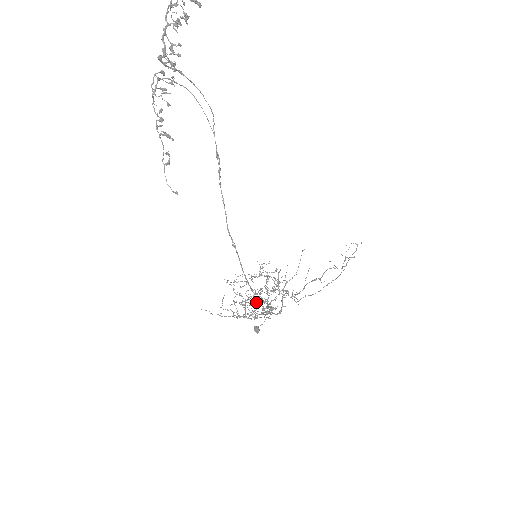
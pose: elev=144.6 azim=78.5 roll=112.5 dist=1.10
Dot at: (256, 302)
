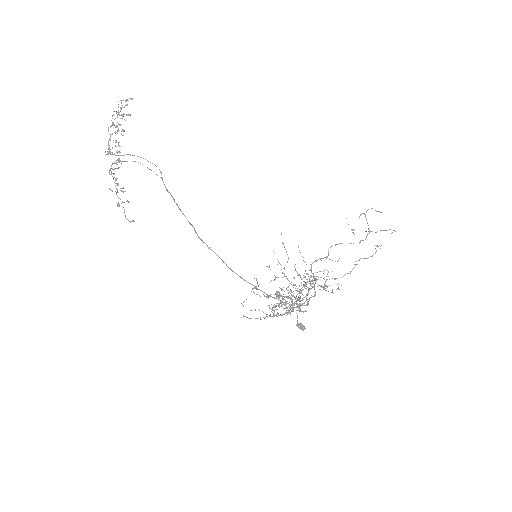
Dot at: (270, 295)
